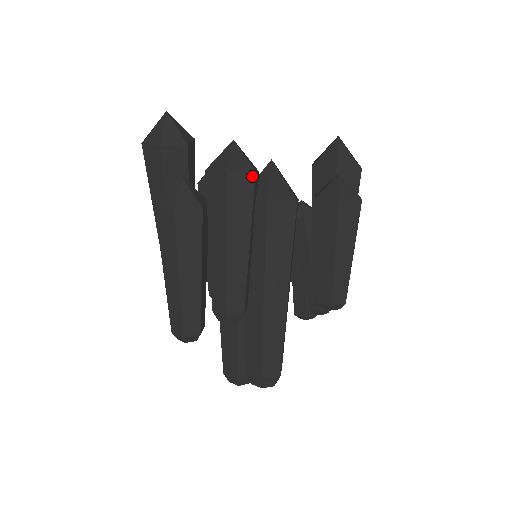
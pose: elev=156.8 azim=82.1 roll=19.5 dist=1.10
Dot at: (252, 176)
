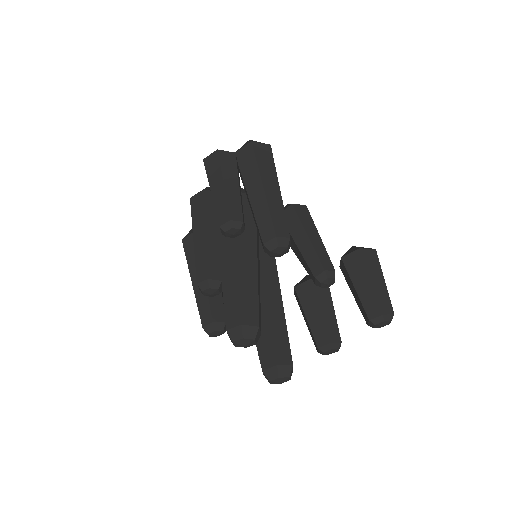
Dot at: (203, 193)
